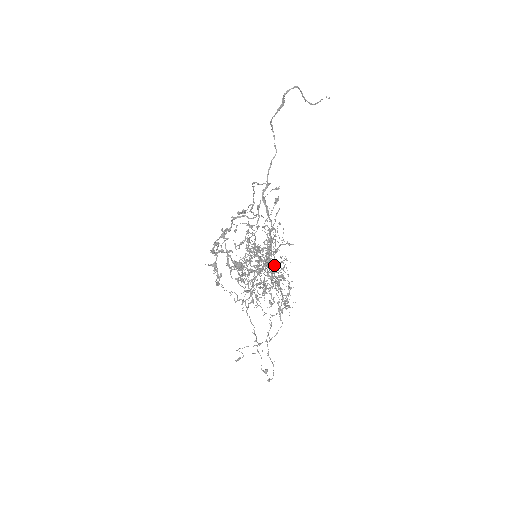
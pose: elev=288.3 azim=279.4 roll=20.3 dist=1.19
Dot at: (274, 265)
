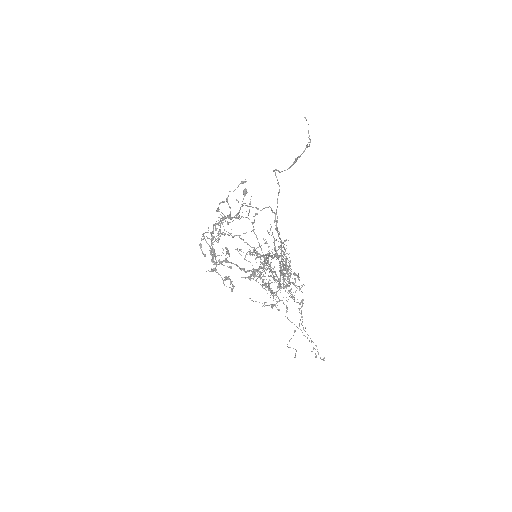
Dot at: (267, 254)
